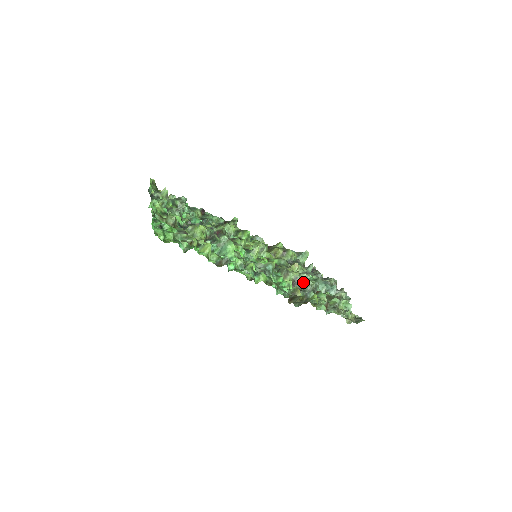
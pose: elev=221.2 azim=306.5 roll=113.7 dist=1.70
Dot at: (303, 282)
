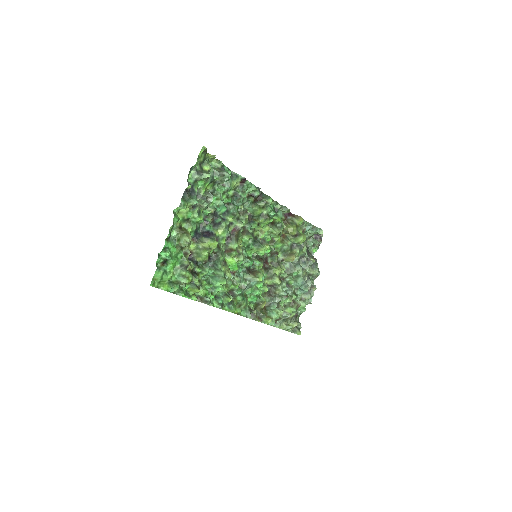
Dot at: (278, 290)
